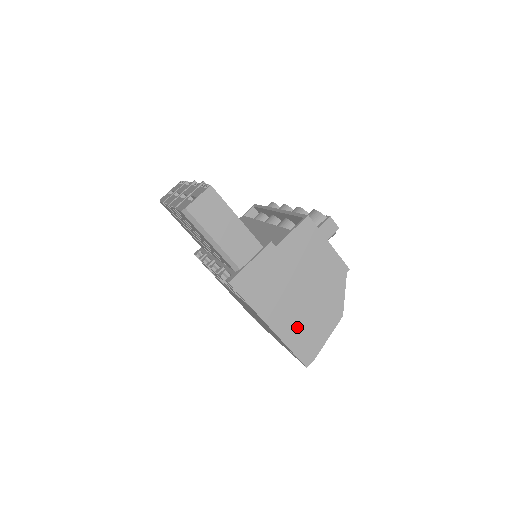
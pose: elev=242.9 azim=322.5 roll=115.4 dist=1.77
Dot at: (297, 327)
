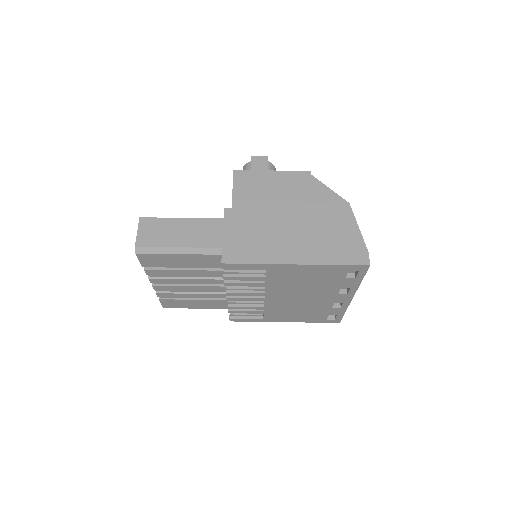
Dot at: (320, 244)
